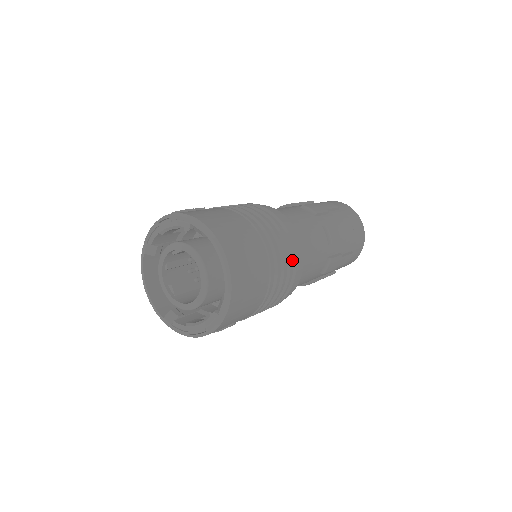
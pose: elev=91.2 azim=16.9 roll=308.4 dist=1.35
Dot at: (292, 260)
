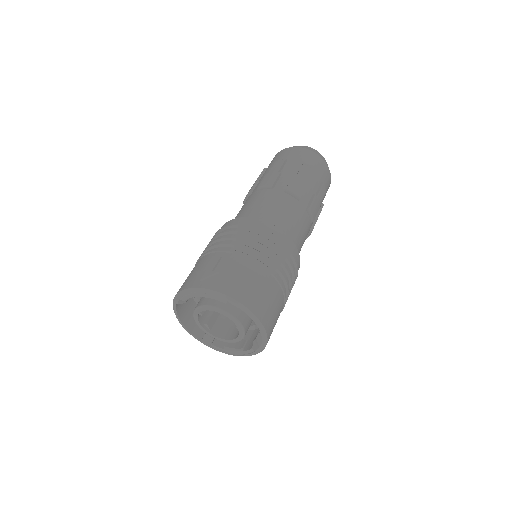
Dot at: occluded
